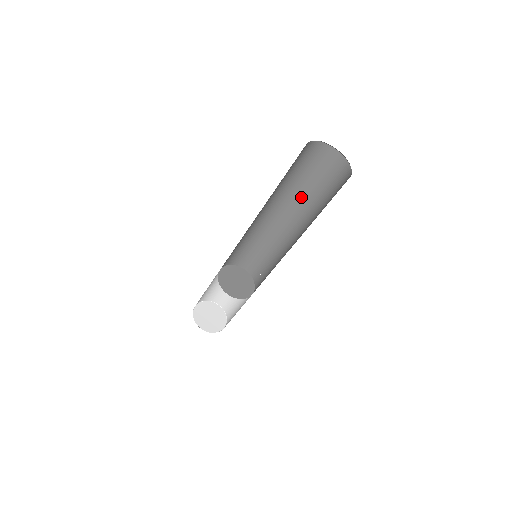
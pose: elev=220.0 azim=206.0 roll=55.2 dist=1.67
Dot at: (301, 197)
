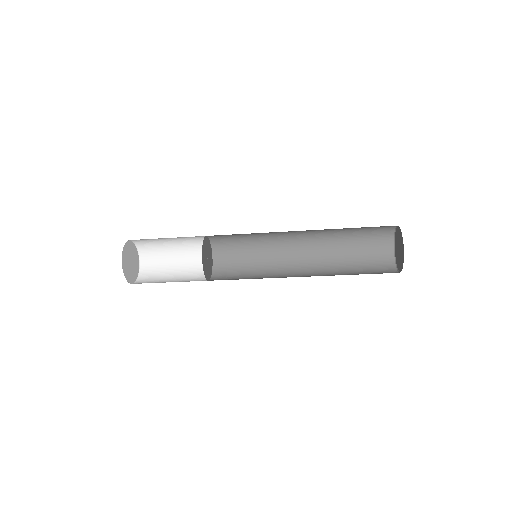
Dot at: (333, 255)
